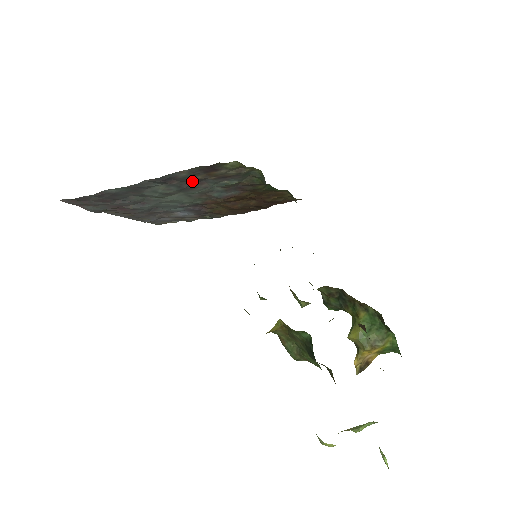
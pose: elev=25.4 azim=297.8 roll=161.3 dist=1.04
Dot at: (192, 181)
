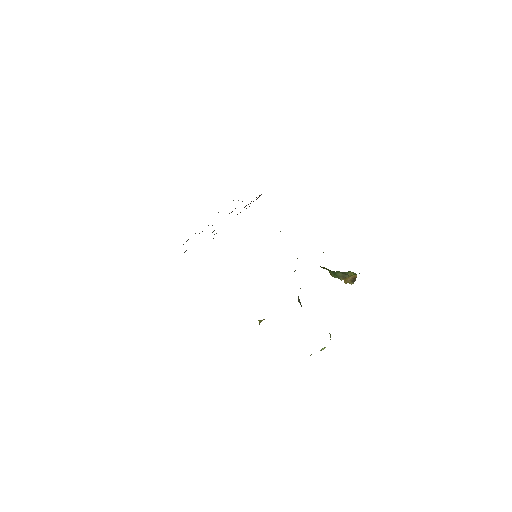
Dot at: occluded
